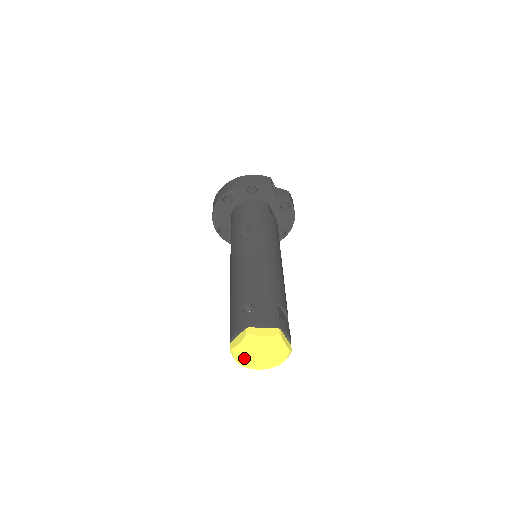
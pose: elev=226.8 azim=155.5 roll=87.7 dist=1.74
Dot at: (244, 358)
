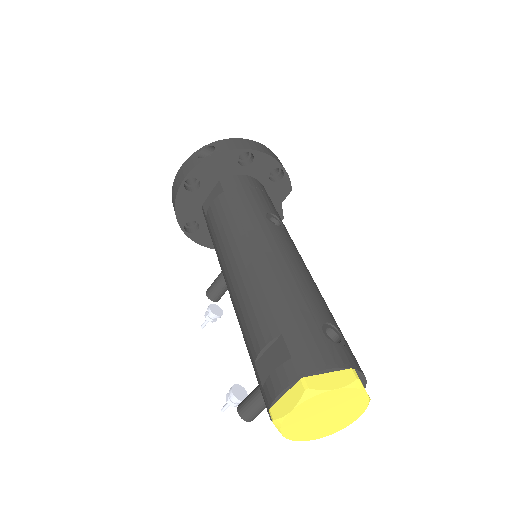
Dot at: (304, 411)
